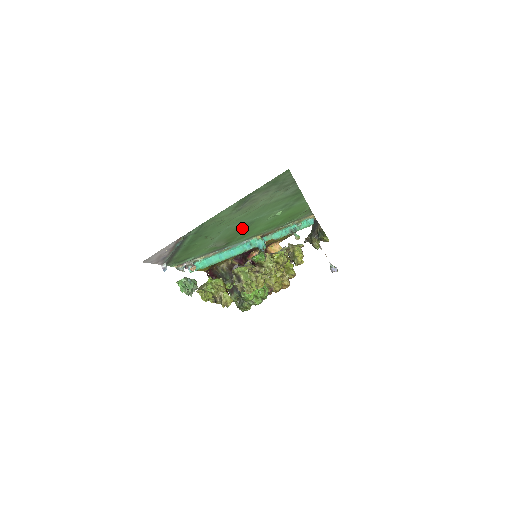
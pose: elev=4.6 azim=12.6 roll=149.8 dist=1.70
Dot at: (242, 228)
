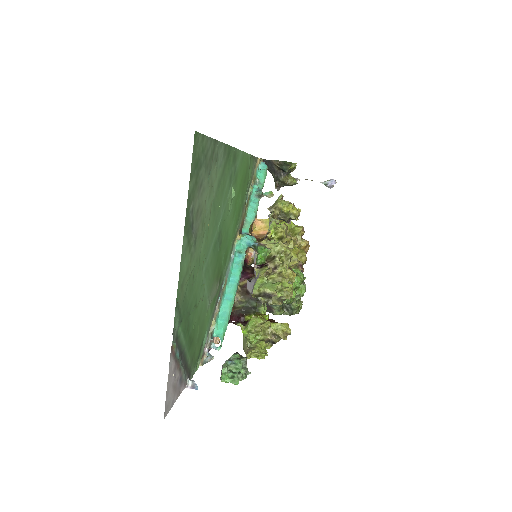
Dot at: (217, 251)
